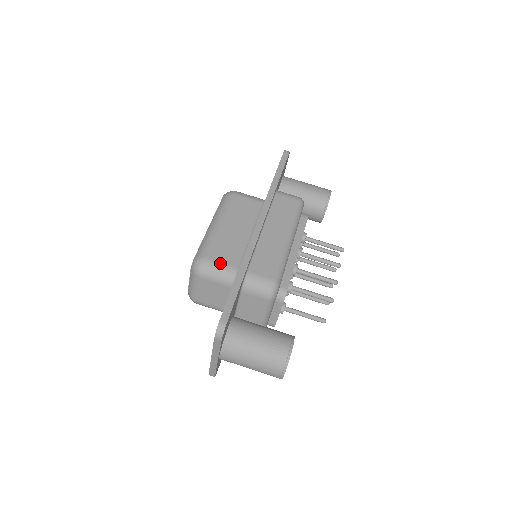
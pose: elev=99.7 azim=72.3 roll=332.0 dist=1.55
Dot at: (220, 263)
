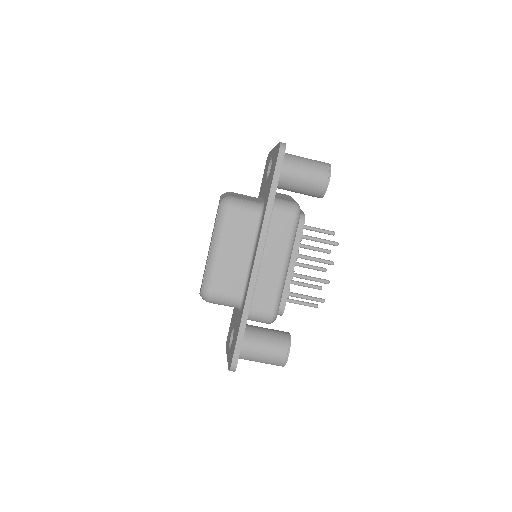
Dot at: (225, 295)
